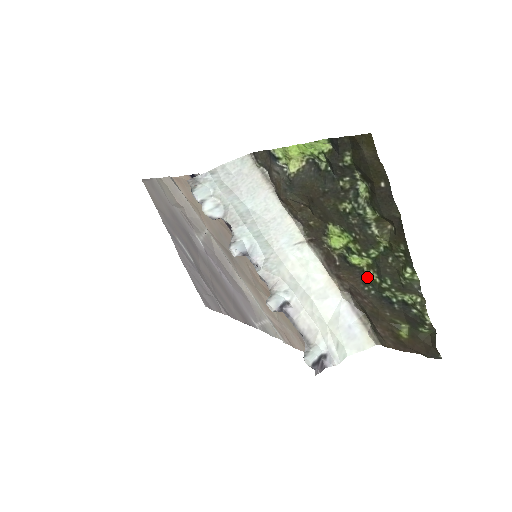
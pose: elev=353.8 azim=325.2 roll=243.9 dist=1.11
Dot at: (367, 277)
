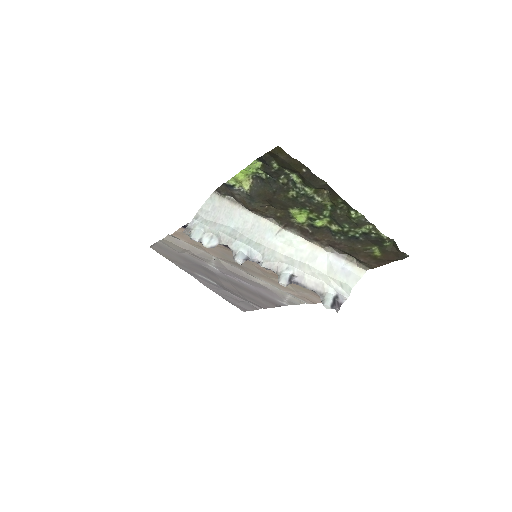
Dot at: (333, 230)
